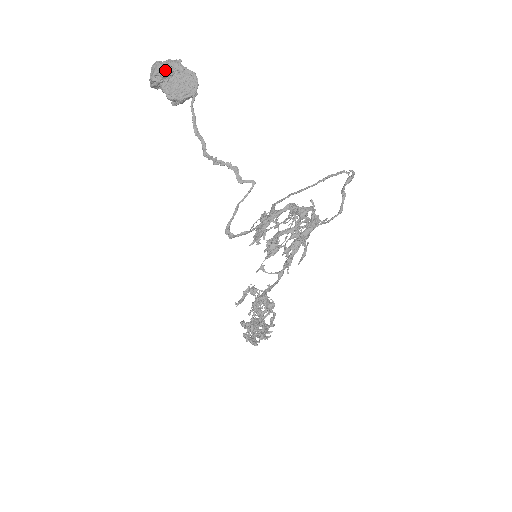
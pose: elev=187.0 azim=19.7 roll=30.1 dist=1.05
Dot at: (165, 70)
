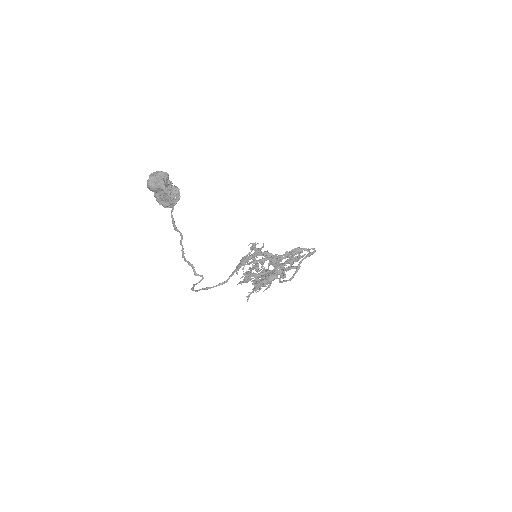
Dot at: (153, 189)
